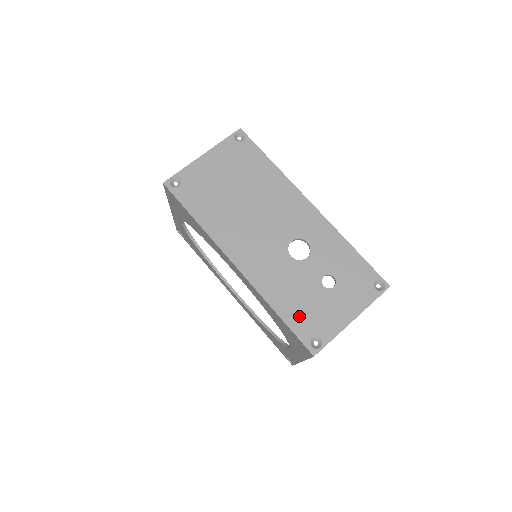
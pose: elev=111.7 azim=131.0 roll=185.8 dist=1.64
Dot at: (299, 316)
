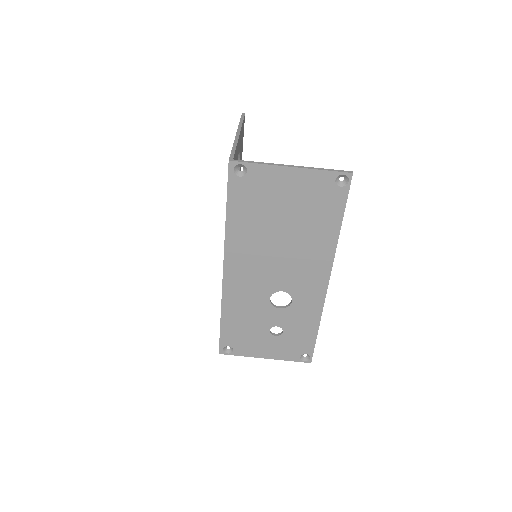
Dot at: (234, 331)
